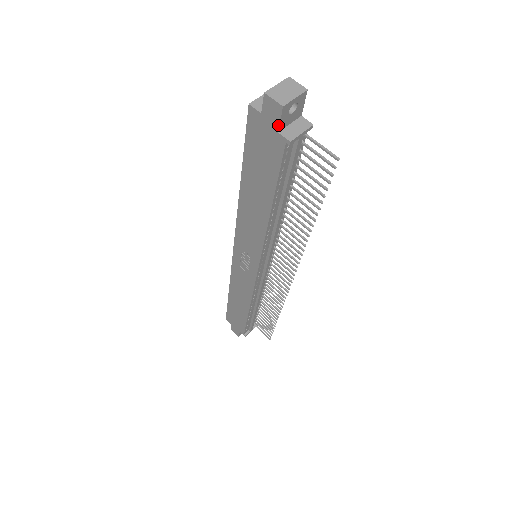
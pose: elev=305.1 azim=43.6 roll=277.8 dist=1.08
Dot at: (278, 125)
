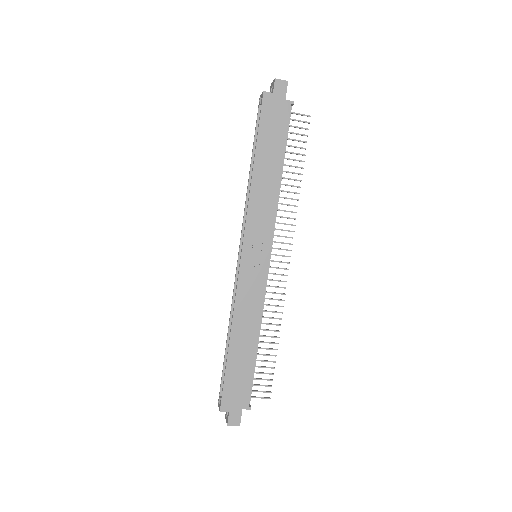
Dot at: (285, 94)
